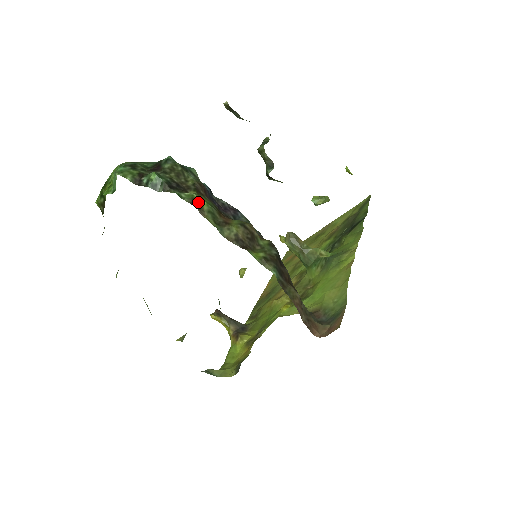
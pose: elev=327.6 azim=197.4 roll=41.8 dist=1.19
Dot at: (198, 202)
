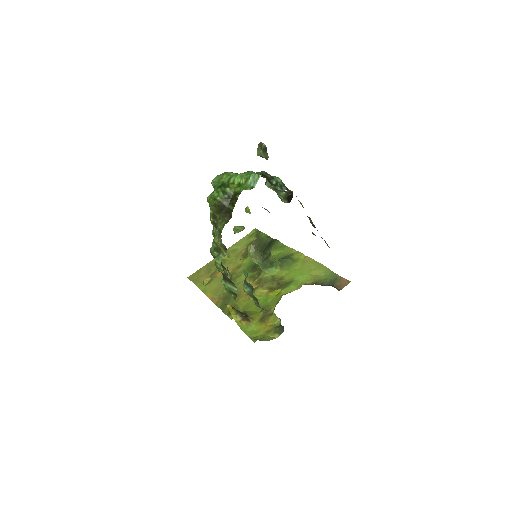
Dot at: occluded
